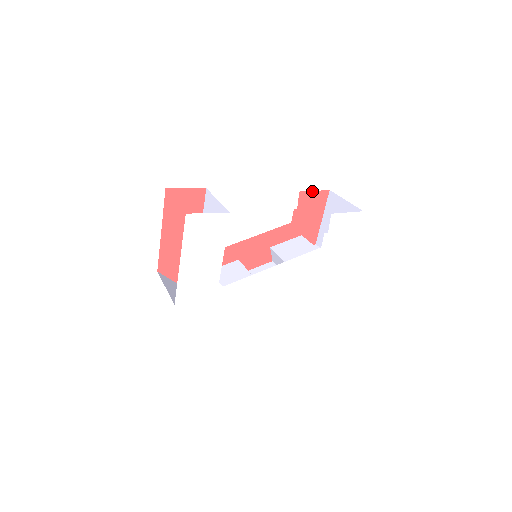
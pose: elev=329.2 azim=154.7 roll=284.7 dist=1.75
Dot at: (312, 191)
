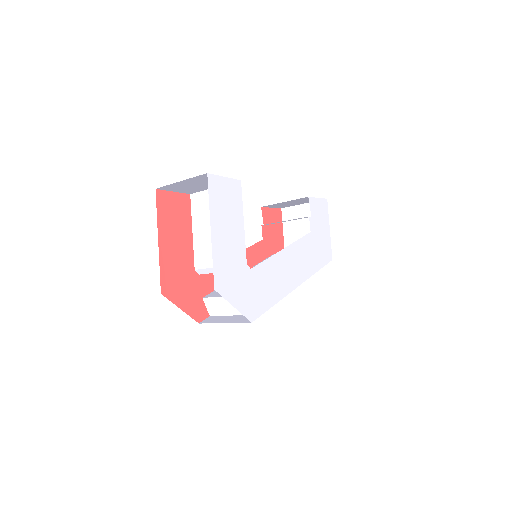
Dot at: (270, 208)
